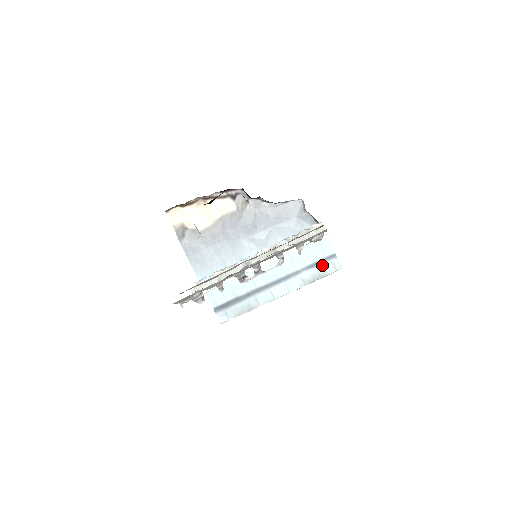
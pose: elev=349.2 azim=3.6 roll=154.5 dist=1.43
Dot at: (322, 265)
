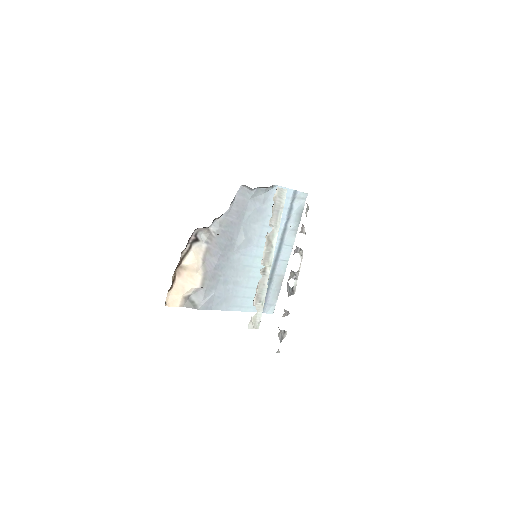
Dot at: (294, 207)
